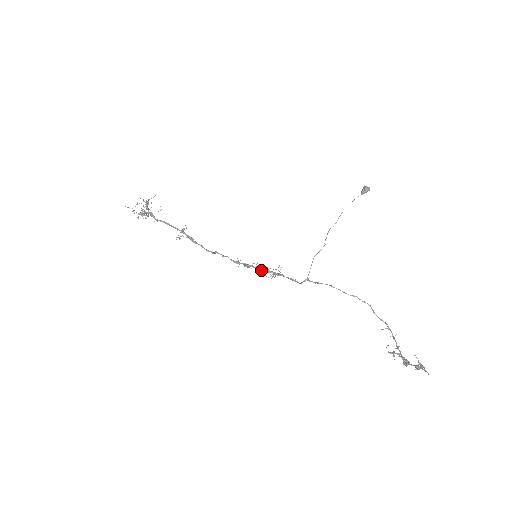
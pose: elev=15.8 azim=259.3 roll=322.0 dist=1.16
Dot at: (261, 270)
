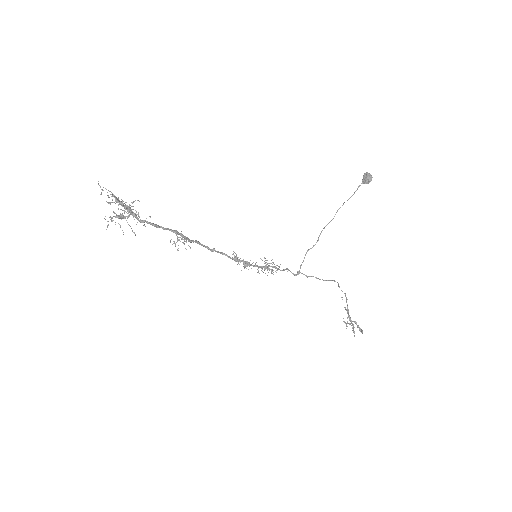
Dot at: occluded
